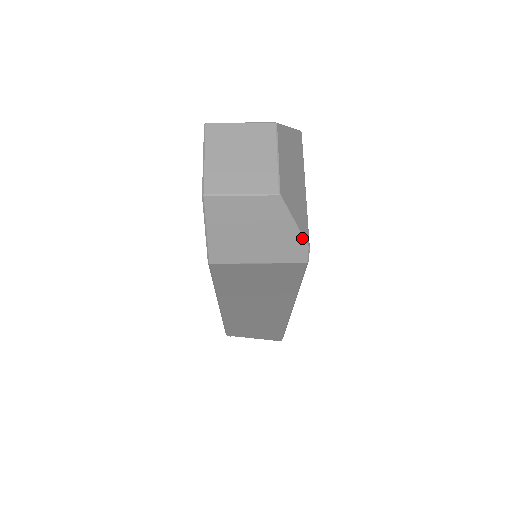
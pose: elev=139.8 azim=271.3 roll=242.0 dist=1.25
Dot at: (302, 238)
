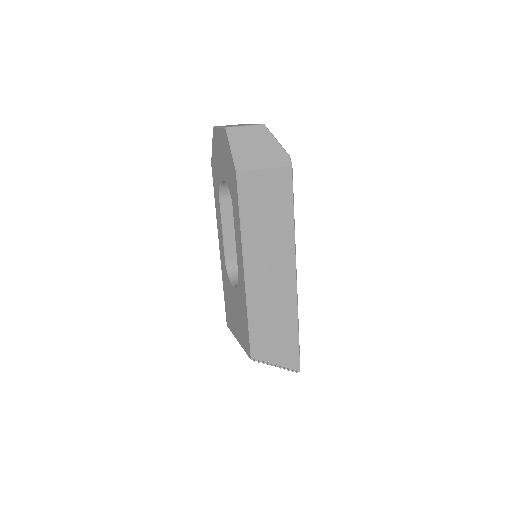
Dot at: (284, 149)
